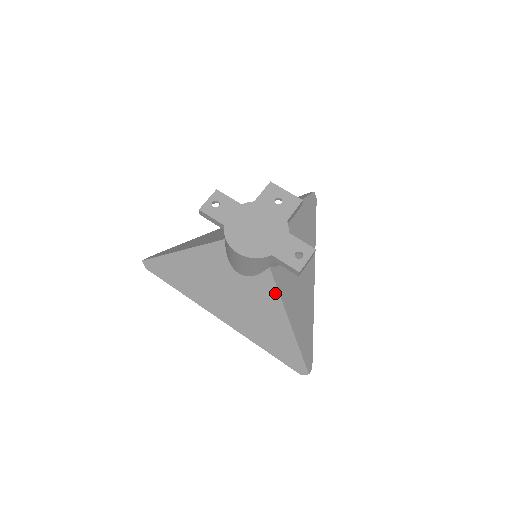
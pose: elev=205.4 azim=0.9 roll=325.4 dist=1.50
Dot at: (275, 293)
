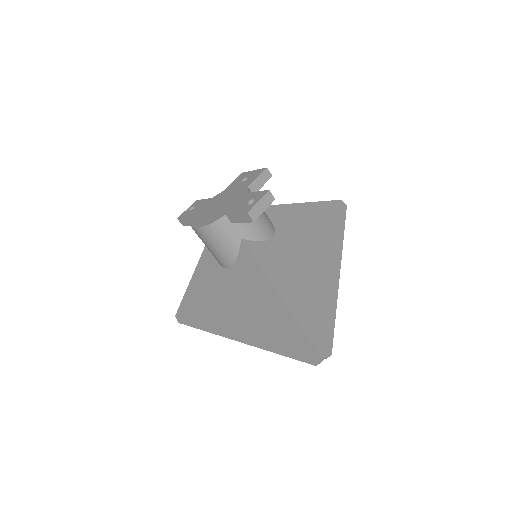
Dot at: (255, 266)
